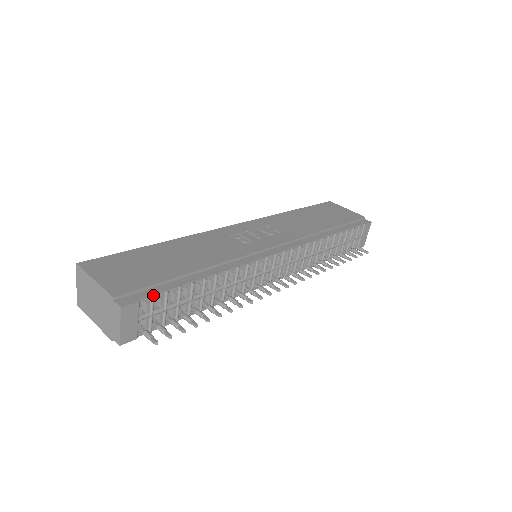
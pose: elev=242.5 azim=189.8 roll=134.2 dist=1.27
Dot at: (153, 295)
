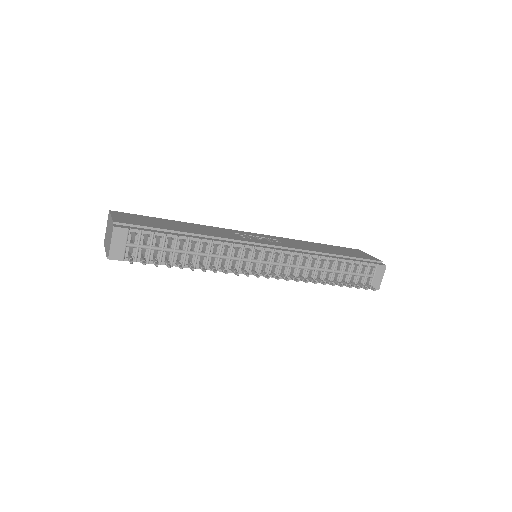
Dot at: (141, 230)
